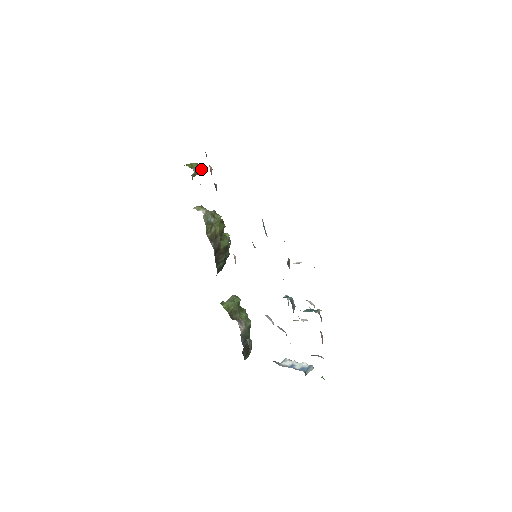
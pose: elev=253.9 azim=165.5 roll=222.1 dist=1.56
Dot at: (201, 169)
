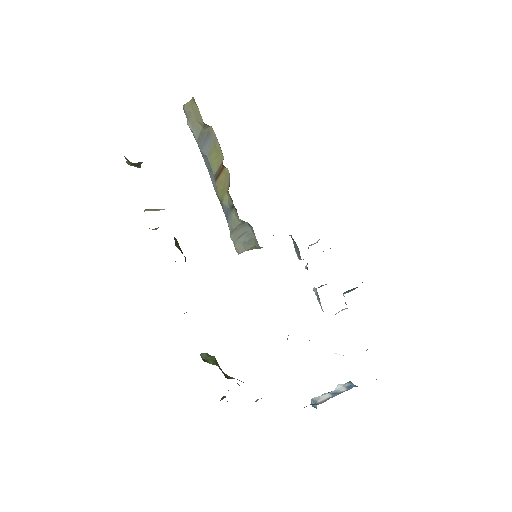
Dot at: occluded
